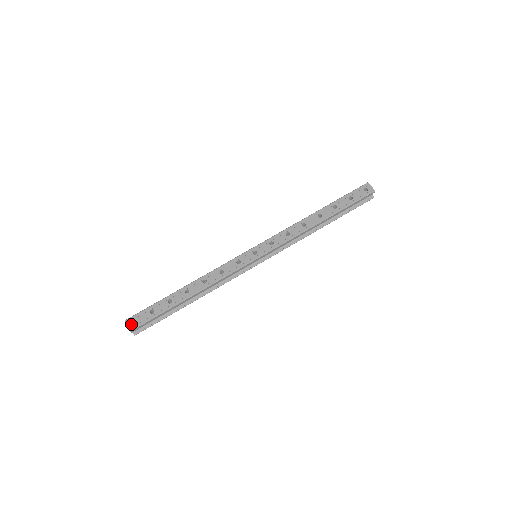
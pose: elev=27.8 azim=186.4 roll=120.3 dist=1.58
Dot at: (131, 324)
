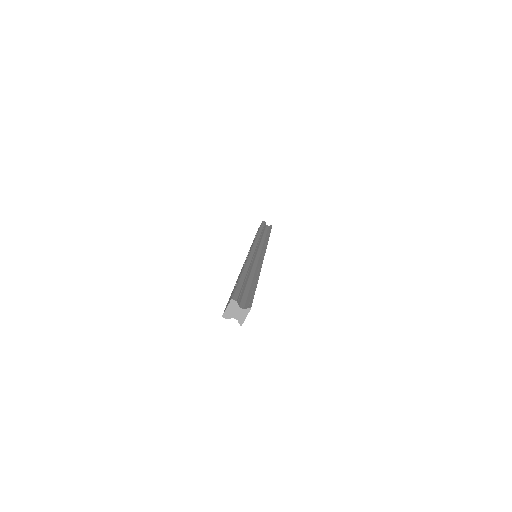
Dot at: occluded
